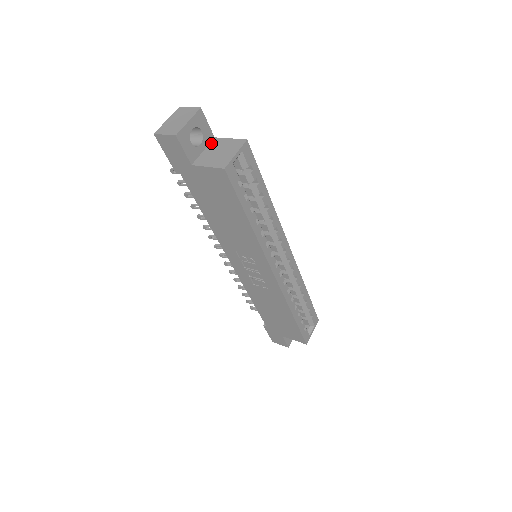
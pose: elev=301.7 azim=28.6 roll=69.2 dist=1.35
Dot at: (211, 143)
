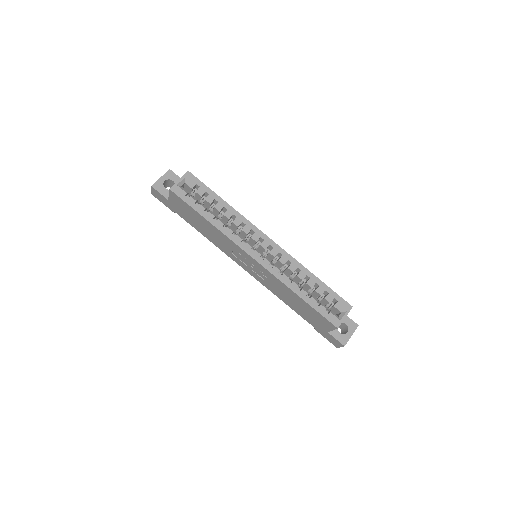
Dot at: occluded
